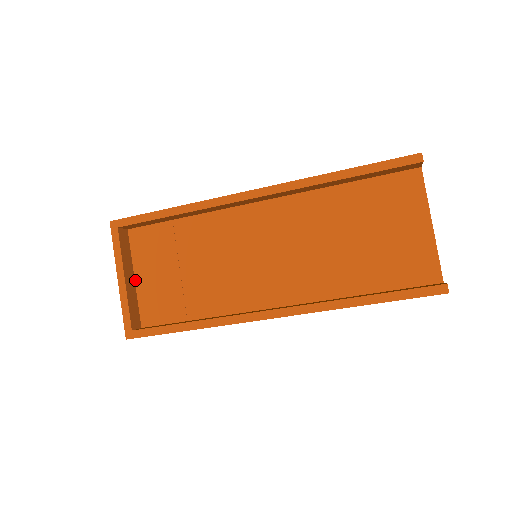
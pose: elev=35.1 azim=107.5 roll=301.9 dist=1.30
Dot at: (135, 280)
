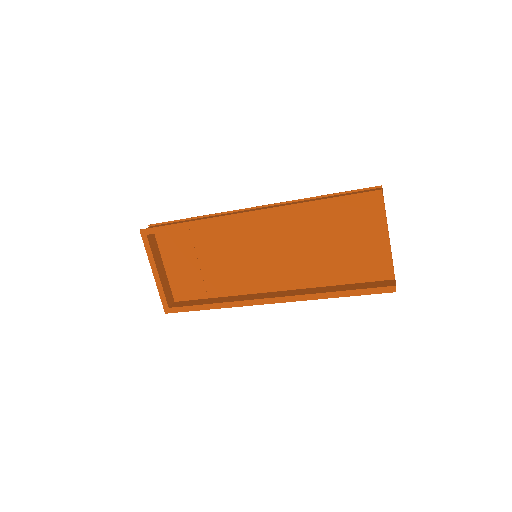
Dot at: (165, 269)
